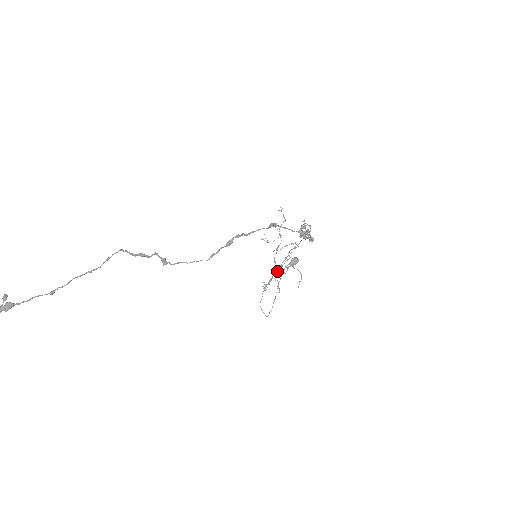
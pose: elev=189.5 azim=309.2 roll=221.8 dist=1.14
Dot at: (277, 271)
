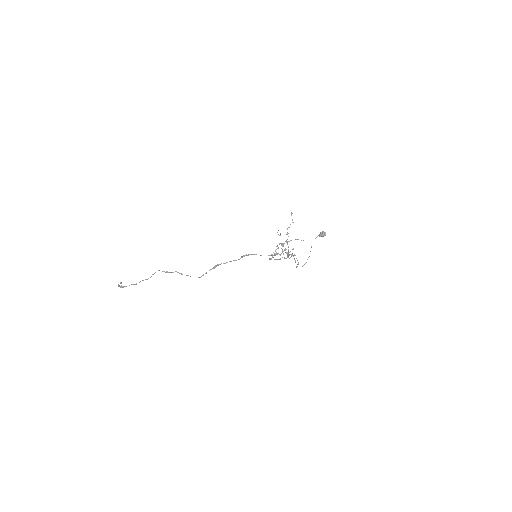
Dot at: occluded
